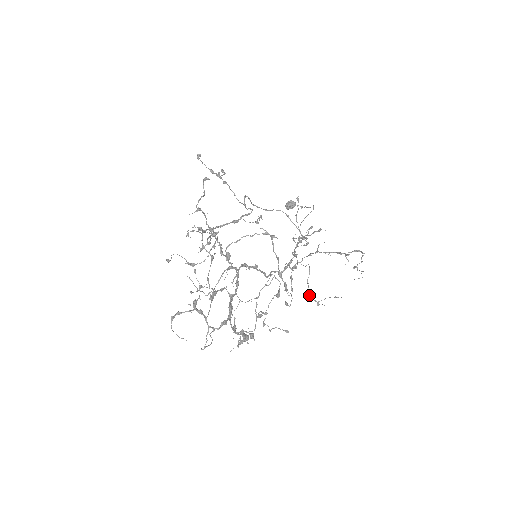
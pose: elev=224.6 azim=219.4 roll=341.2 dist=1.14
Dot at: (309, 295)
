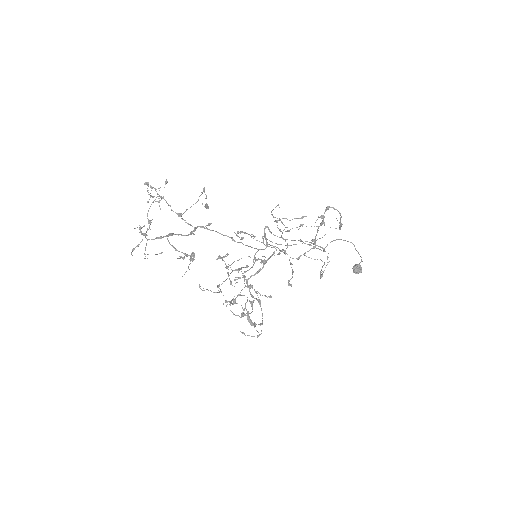
Dot at: (320, 278)
